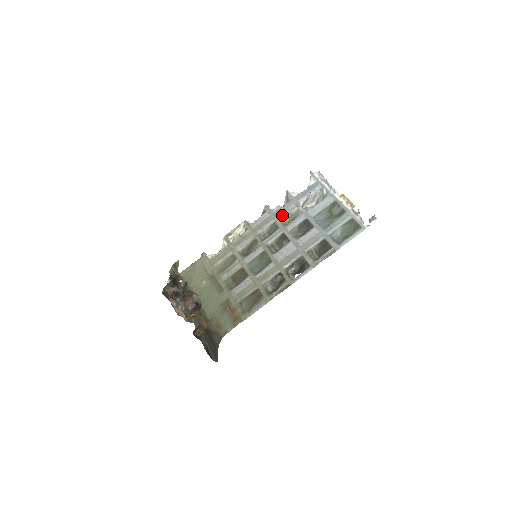
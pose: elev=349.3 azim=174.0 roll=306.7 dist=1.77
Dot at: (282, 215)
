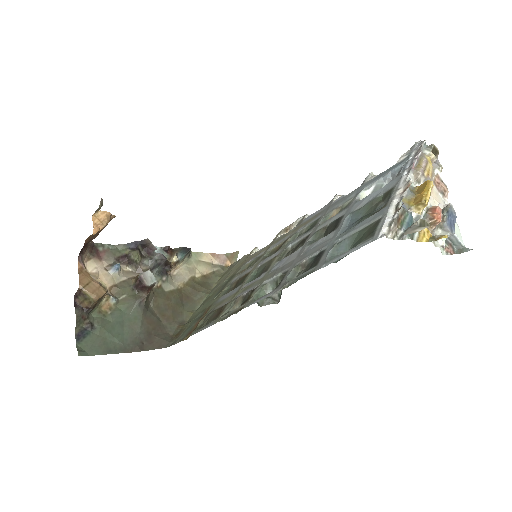
Dot at: (332, 208)
